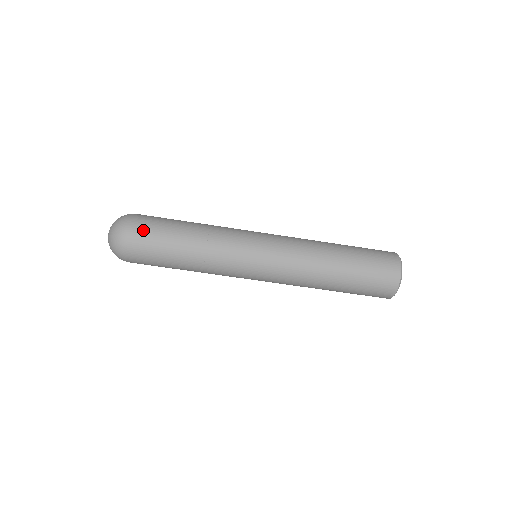
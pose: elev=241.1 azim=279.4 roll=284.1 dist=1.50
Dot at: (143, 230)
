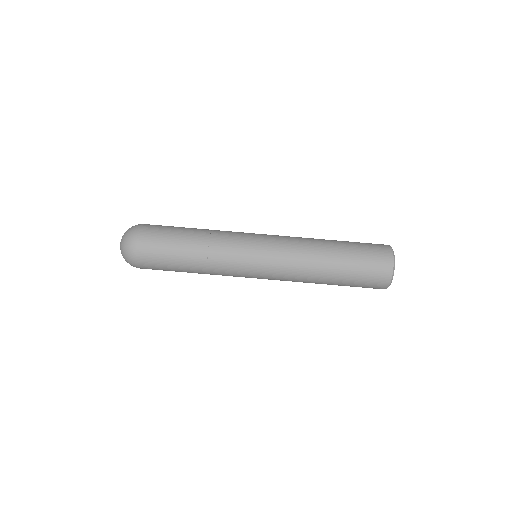
Dot at: (155, 225)
